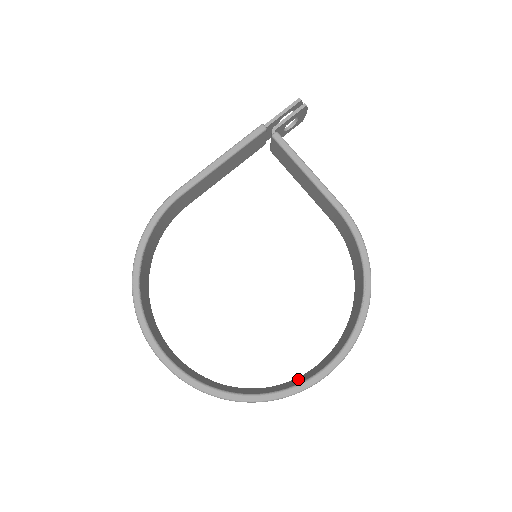
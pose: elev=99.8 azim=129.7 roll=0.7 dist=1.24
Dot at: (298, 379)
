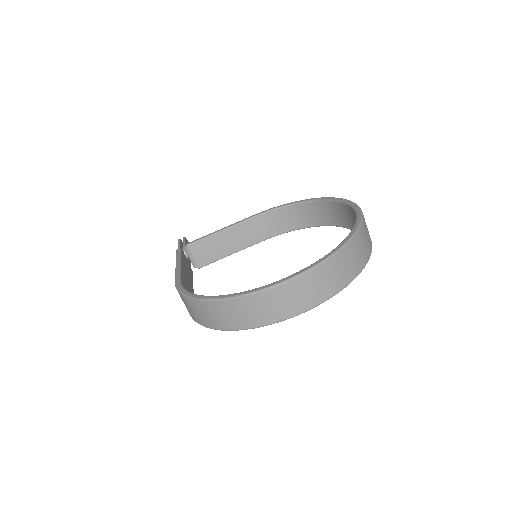
Dot at: occluded
